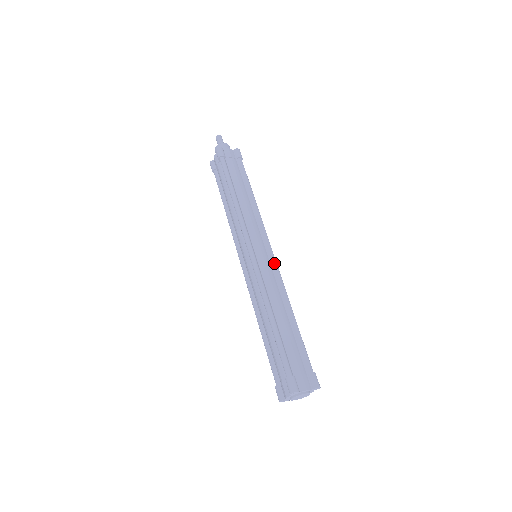
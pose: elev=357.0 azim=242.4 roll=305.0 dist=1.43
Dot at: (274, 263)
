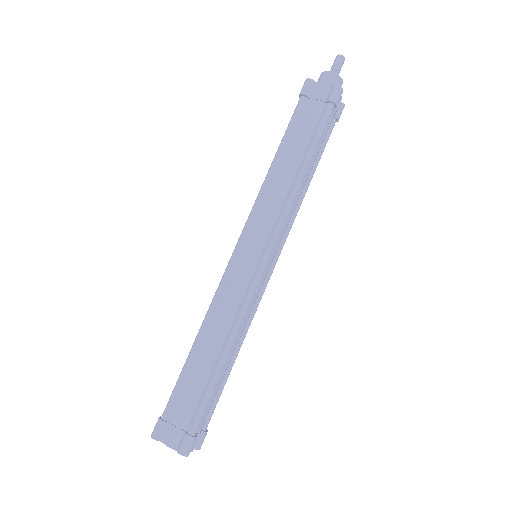
Dot at: (254, 279)
